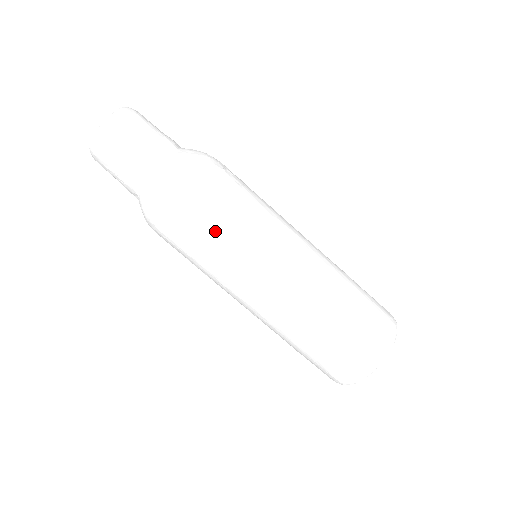
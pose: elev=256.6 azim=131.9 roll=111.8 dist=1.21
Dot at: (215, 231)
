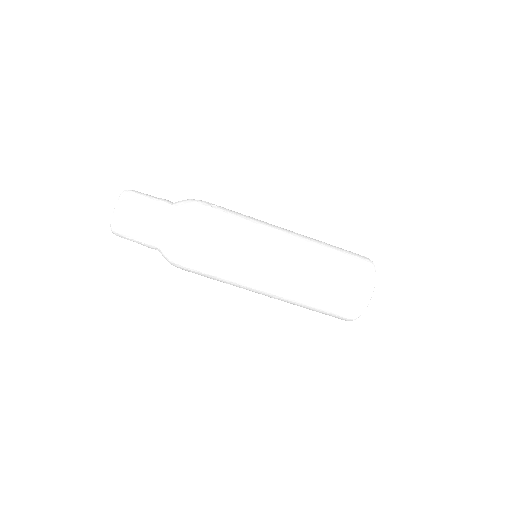
Dot at: (223, 251)
